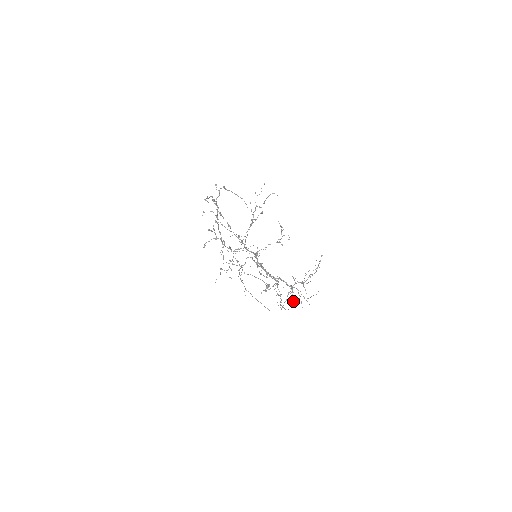
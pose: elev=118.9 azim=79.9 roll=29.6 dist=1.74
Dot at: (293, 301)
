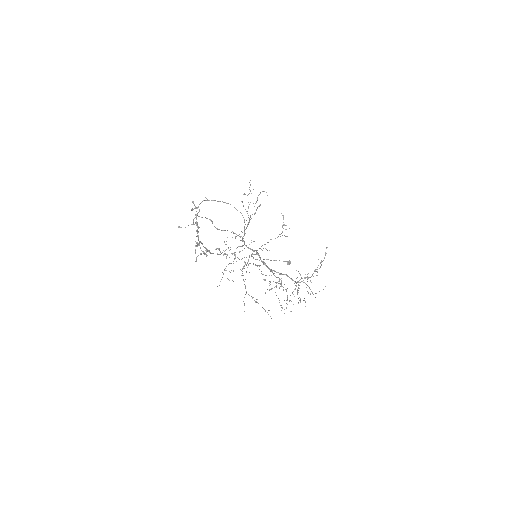
Dot at: occluded
